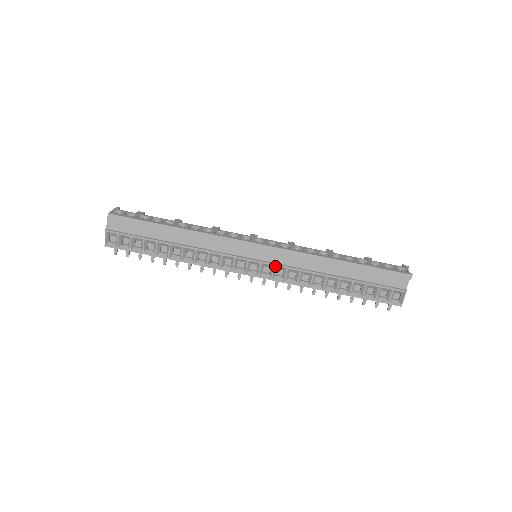
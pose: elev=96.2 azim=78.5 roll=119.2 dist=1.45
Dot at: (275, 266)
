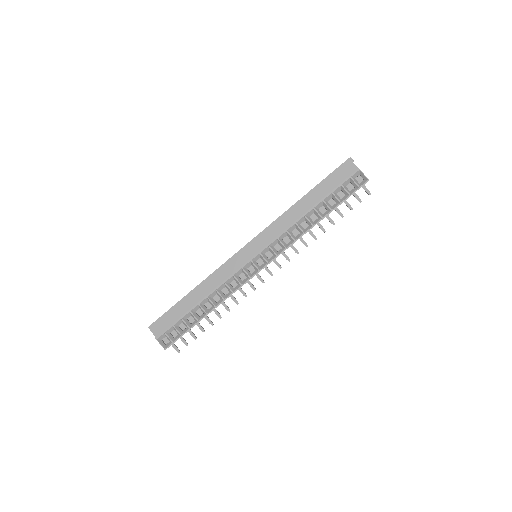
Dot at: (269, 246)
